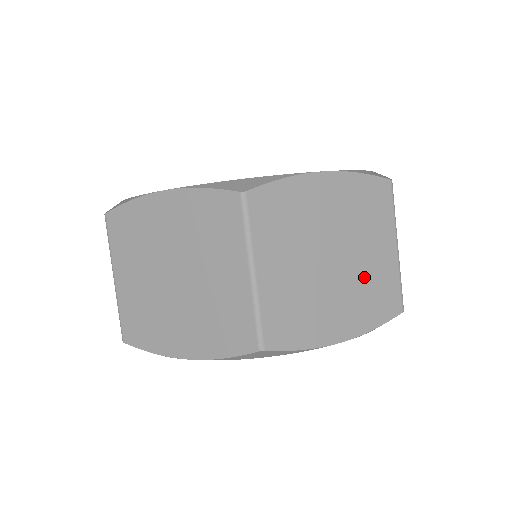
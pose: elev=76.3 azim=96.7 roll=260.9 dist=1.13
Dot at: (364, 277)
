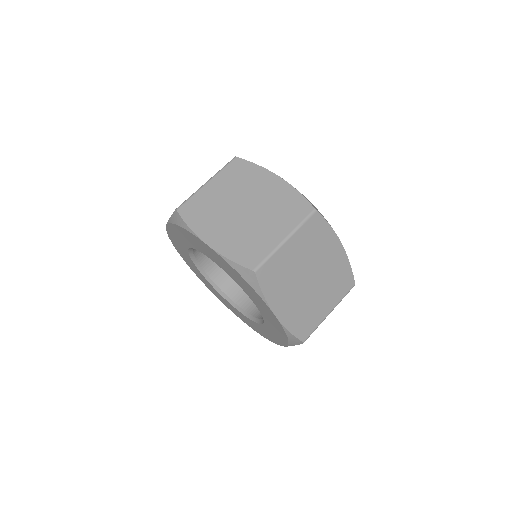
Dot at: (309, 304)
